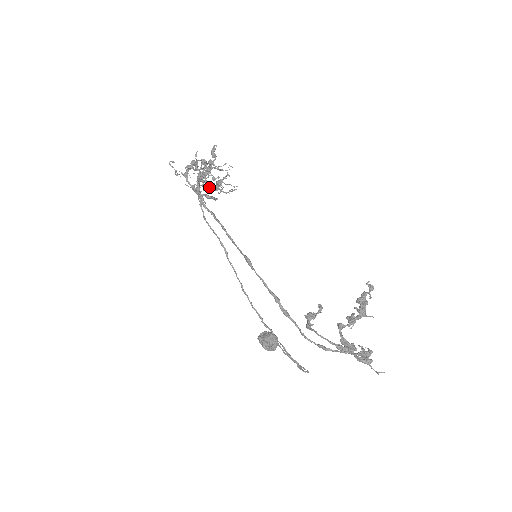
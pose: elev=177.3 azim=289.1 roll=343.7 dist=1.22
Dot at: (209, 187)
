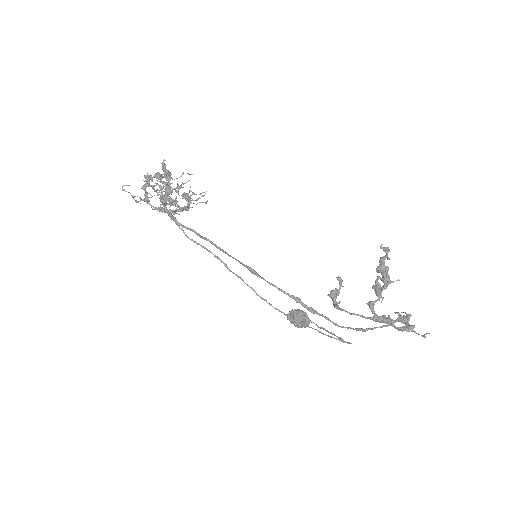
Dot at: (177, 205)
